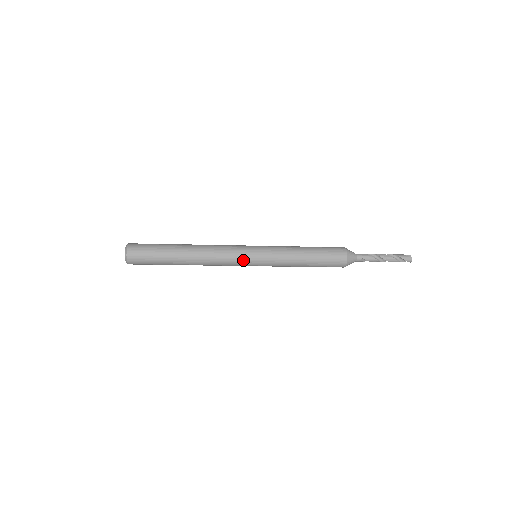
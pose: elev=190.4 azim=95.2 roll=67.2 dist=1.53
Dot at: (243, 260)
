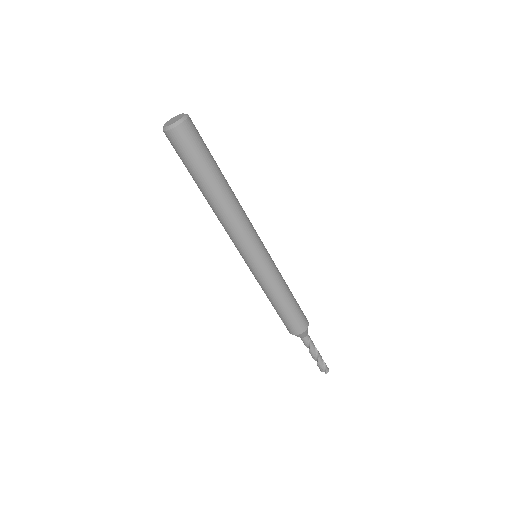
Dot at: (258, 244)
